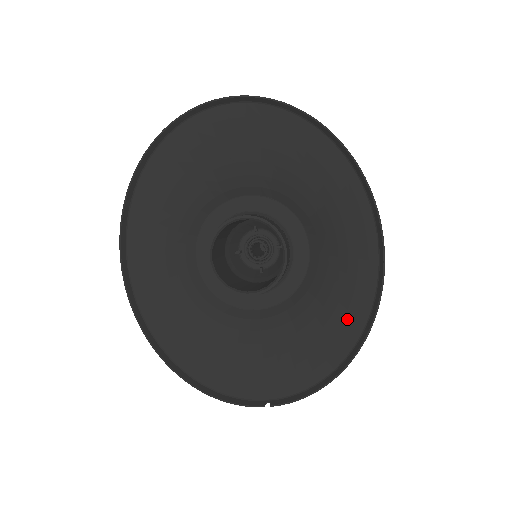
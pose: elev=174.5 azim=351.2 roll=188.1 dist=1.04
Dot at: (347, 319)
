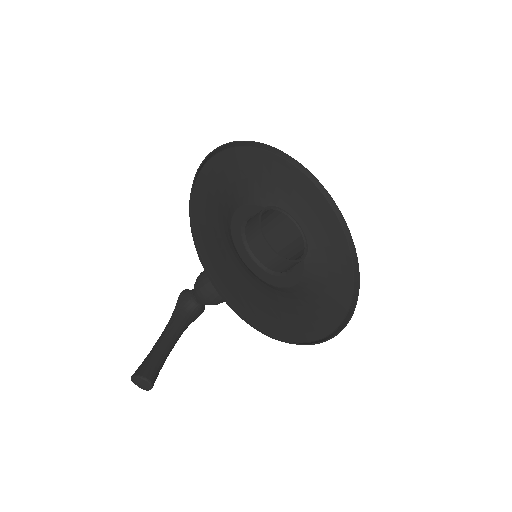
Dot at: (317, 323)
